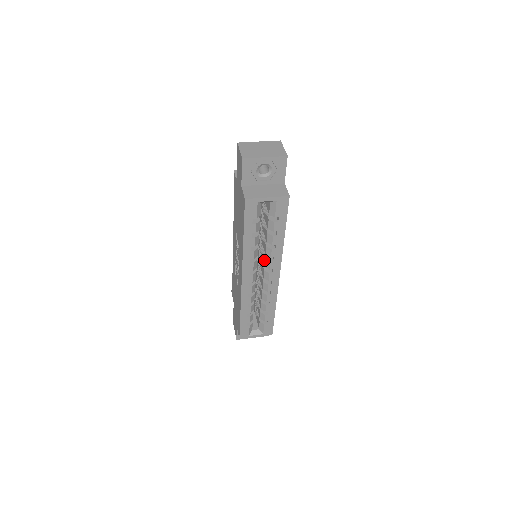
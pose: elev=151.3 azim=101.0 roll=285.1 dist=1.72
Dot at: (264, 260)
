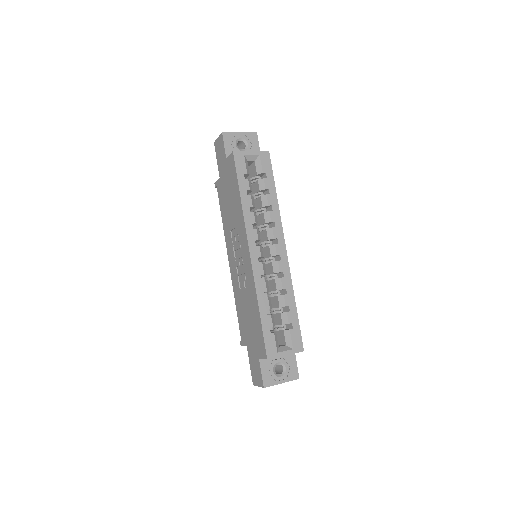
Dot at: (265, 233)
